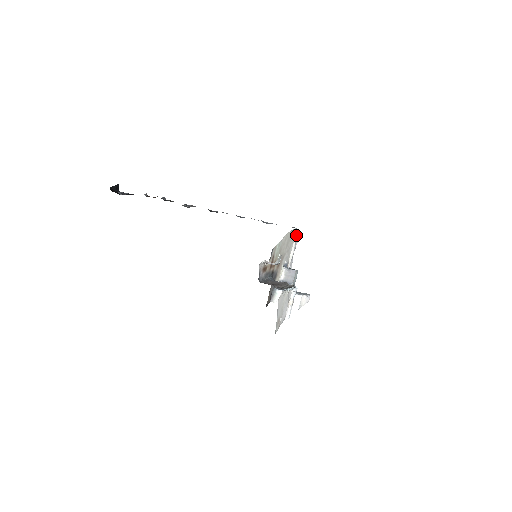
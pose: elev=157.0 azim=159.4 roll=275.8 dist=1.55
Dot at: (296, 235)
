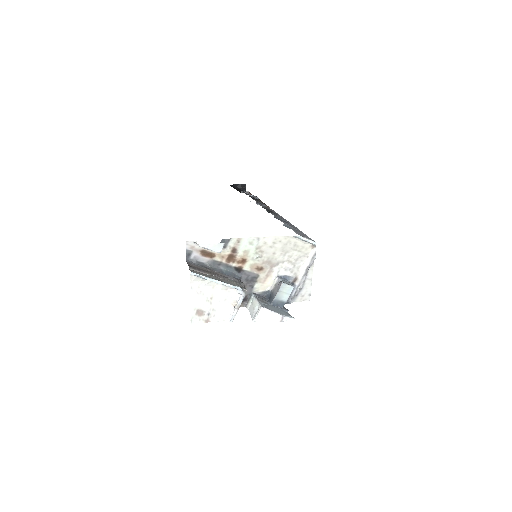
Dot at: (314, 249)
